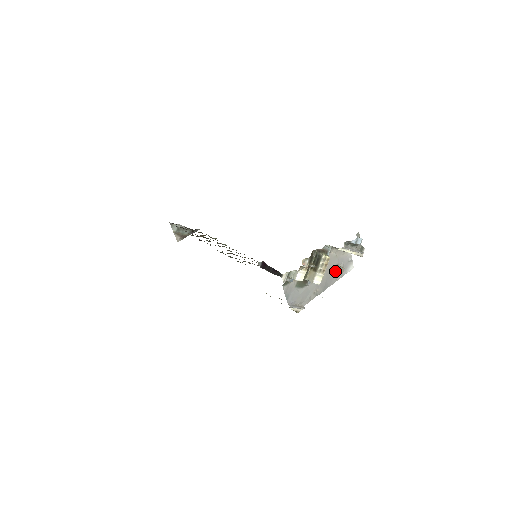
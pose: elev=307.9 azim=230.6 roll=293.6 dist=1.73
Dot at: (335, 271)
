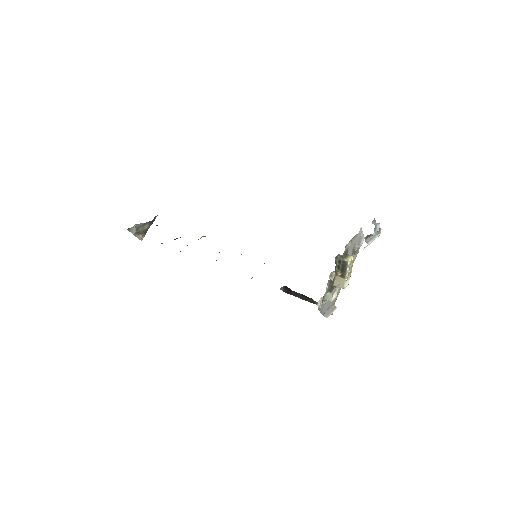
Dot at: (352, 255)
